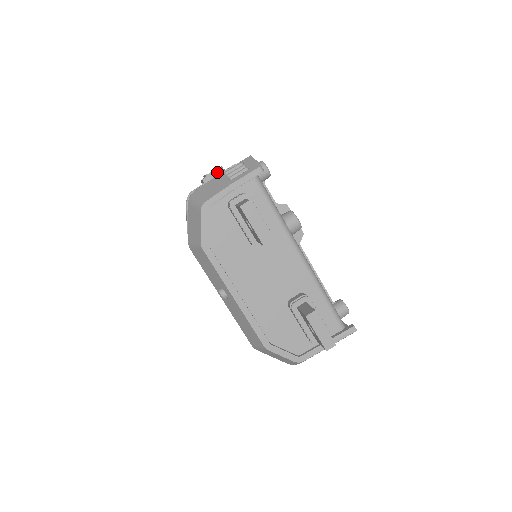
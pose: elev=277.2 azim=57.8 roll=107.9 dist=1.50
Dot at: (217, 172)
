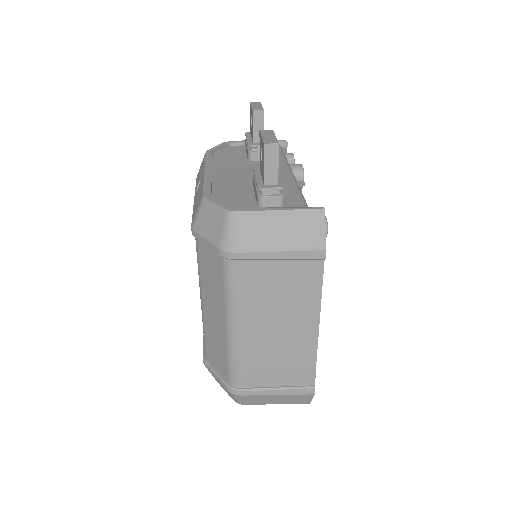
Dot at: occluded
